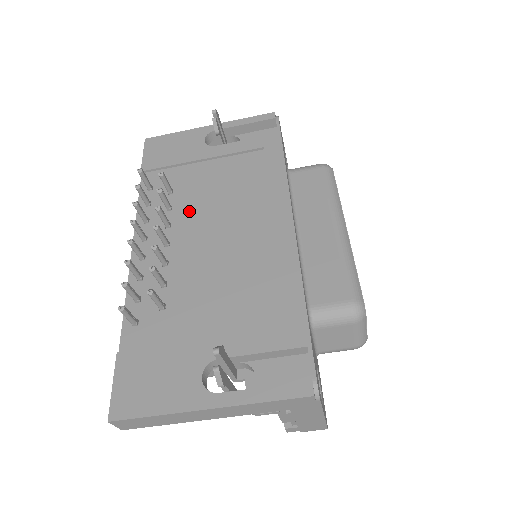
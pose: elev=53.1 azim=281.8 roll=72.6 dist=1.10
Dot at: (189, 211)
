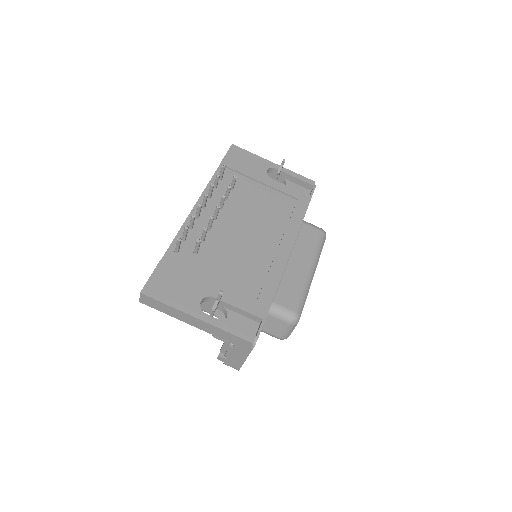
Dot at: (237, 207)
